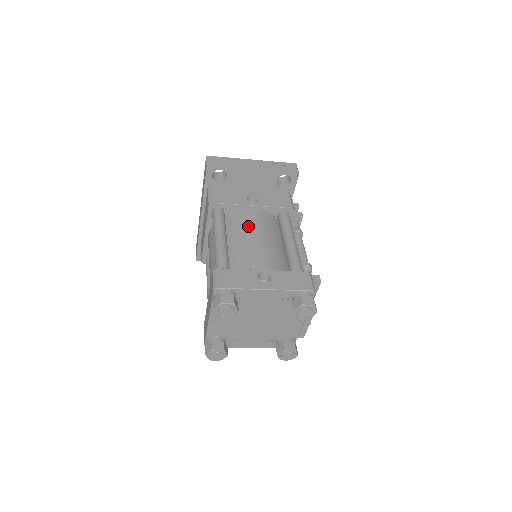
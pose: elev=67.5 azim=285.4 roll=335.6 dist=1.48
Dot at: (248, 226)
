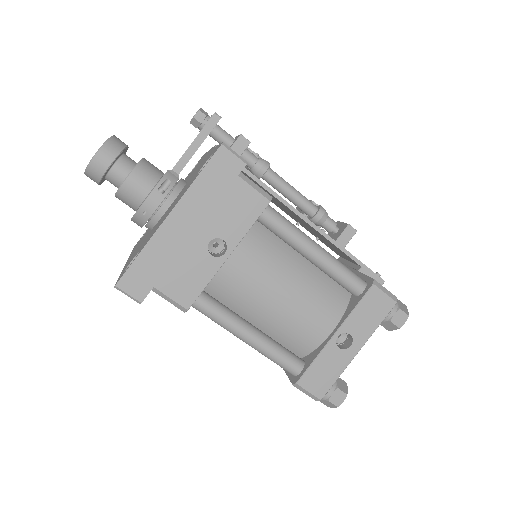
Dot at: (255, 289)
